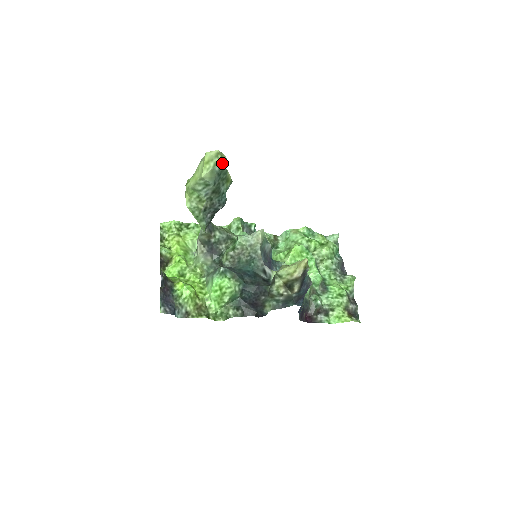
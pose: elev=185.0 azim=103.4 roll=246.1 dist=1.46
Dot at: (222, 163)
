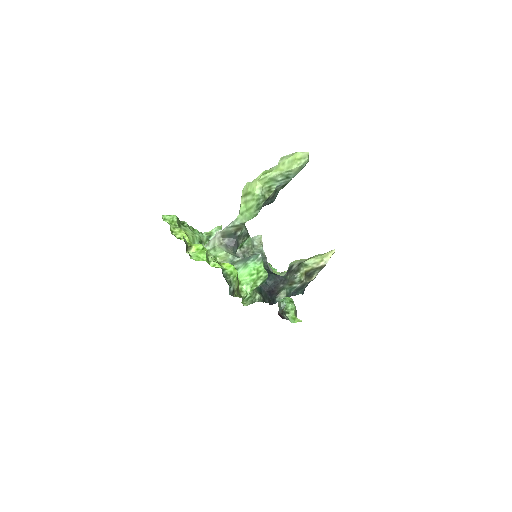
Dot at: occluded
